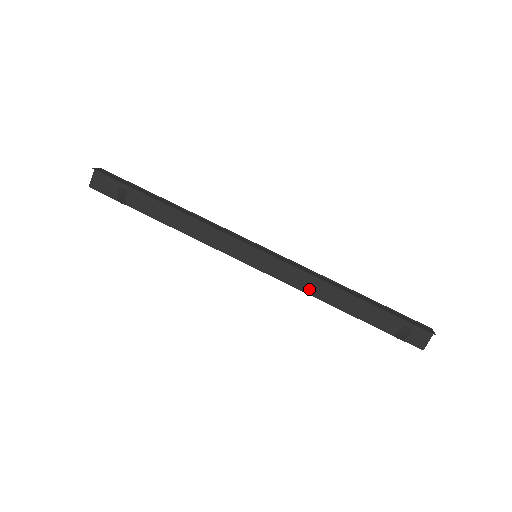
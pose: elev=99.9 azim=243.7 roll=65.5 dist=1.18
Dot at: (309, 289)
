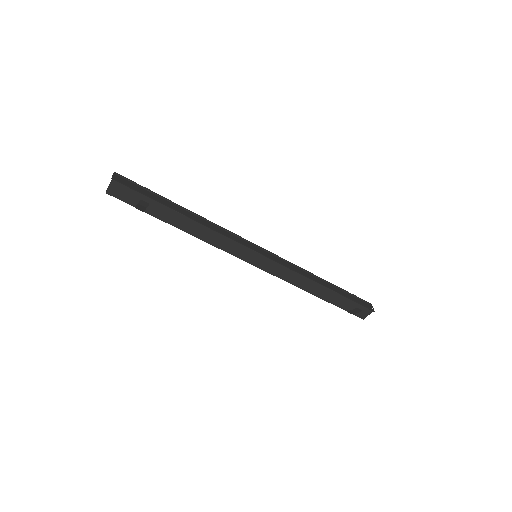
Dot at: (294, 282)
